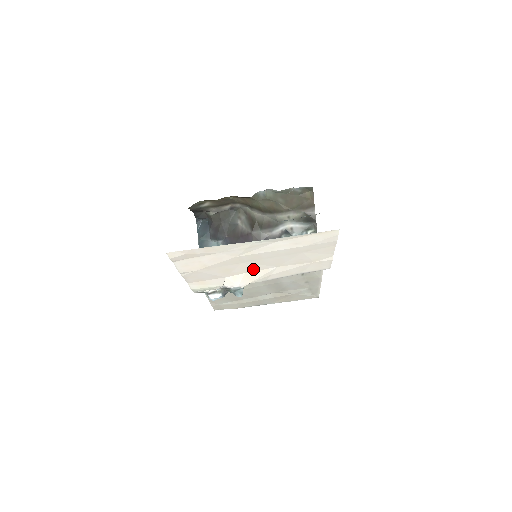
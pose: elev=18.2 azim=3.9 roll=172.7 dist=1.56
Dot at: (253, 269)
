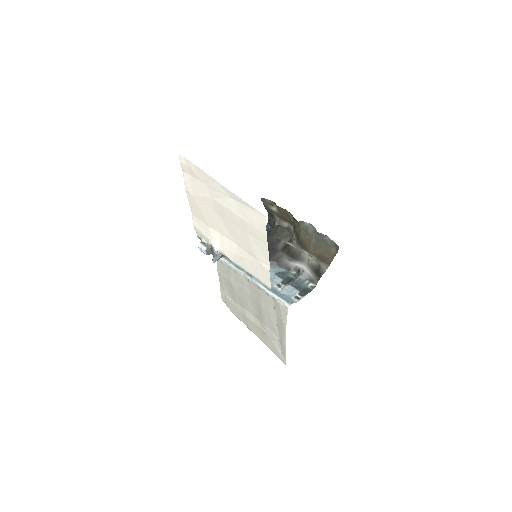
Dot at: (224, 232)
